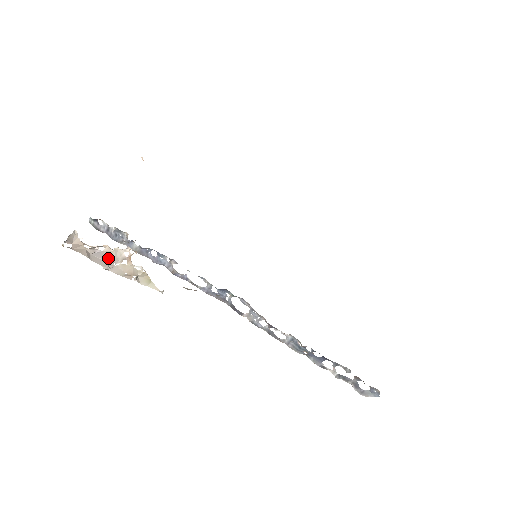
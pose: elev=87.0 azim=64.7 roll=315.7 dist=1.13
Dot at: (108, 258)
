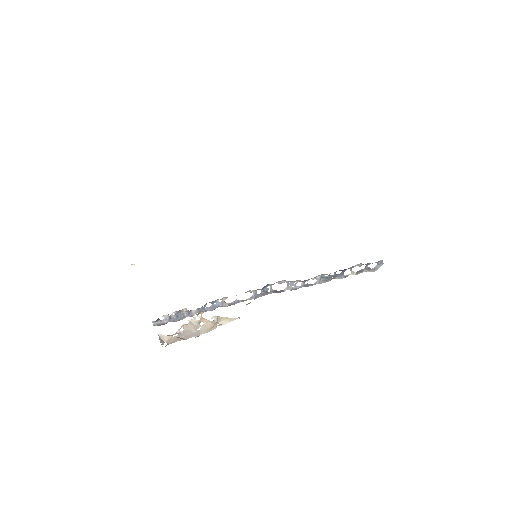
Dot at: (191, 330)
